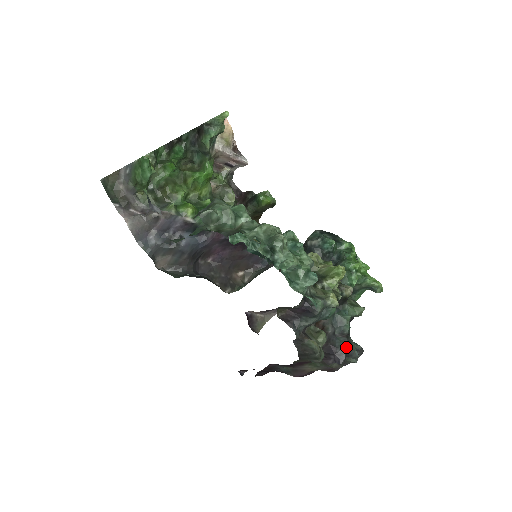
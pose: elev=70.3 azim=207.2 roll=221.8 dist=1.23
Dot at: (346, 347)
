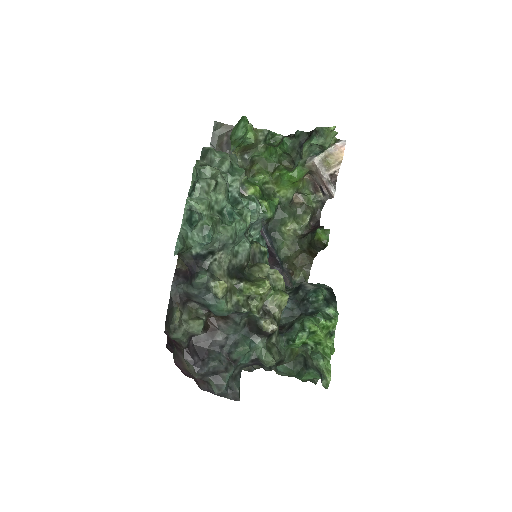
Dot at: (217, 366)
